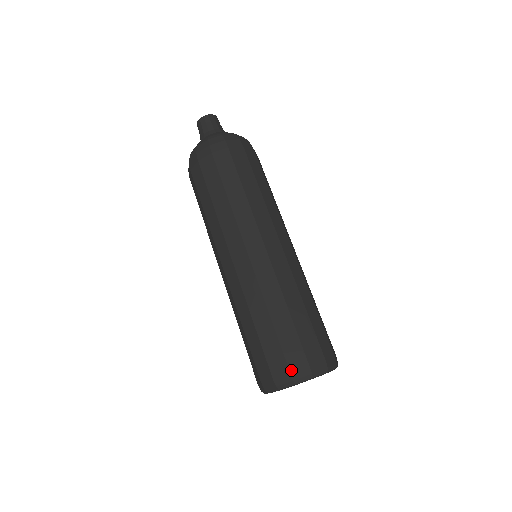
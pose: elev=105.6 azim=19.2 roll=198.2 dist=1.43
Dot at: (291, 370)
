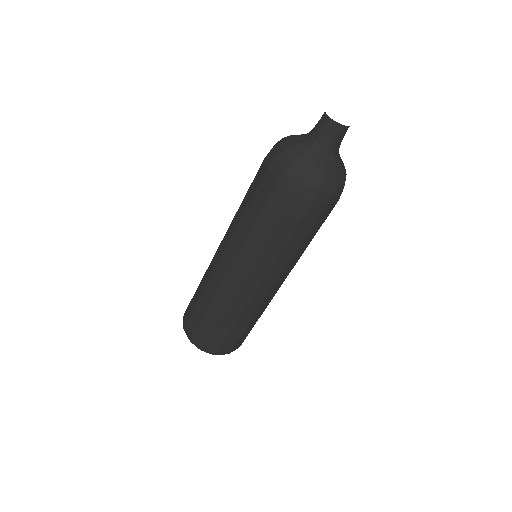
Dot at: (186, 325)
